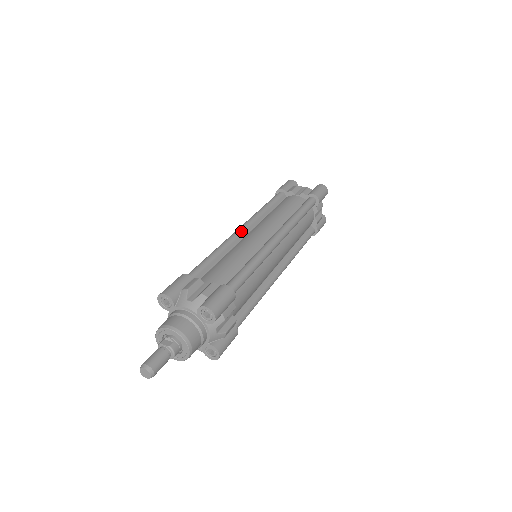
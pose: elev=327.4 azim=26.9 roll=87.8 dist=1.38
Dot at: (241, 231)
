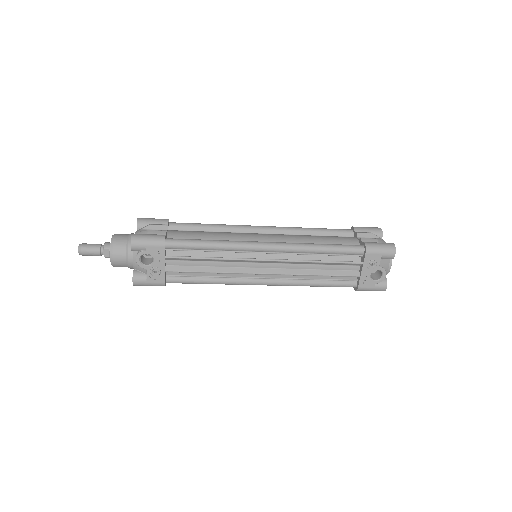
Dot at: occluded
